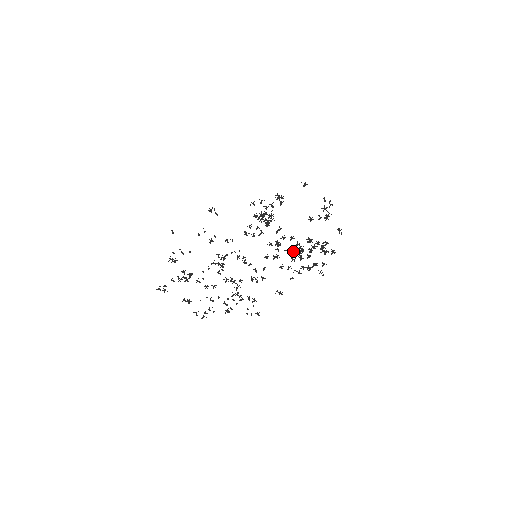
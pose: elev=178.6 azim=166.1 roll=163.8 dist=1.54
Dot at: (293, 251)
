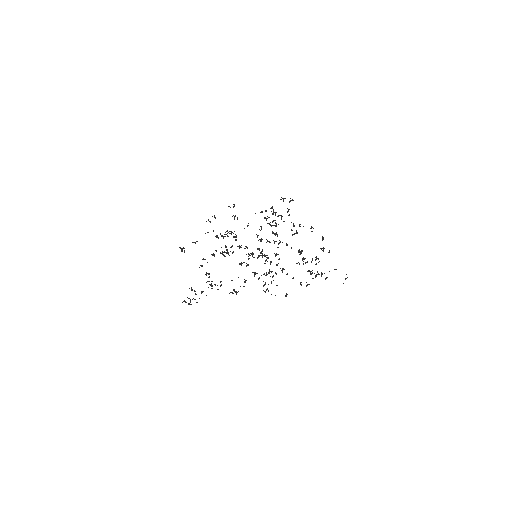
Dot at: (322, 248)
